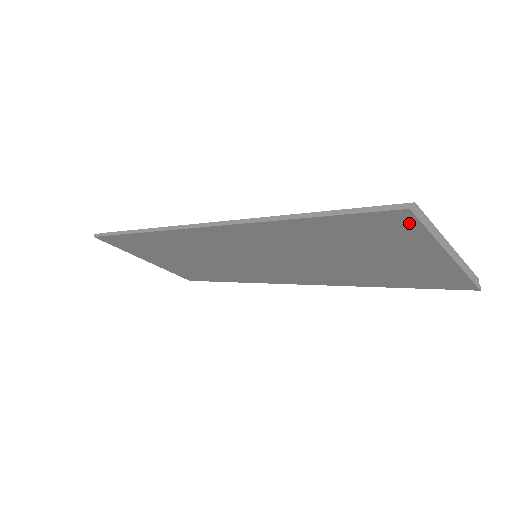
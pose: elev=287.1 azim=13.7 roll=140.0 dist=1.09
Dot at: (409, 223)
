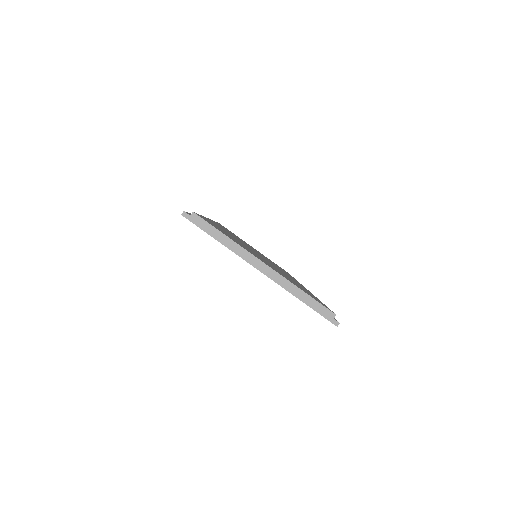
Dot at: (202, 229)
